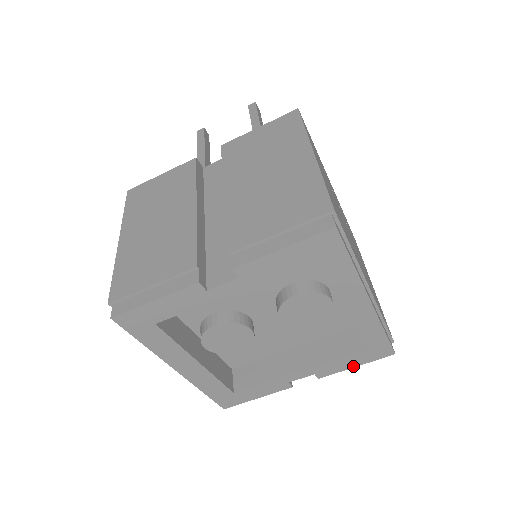
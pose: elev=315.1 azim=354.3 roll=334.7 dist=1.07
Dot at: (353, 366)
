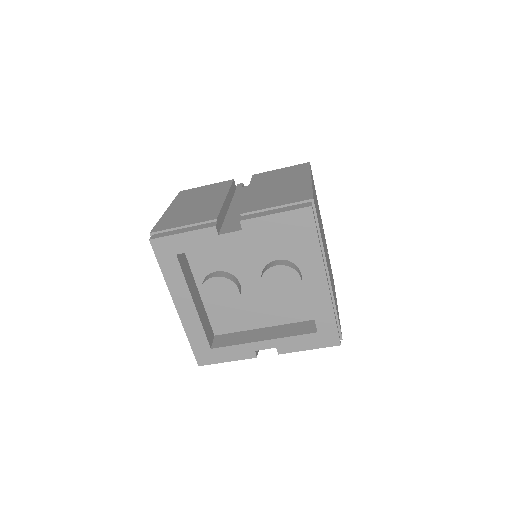
Dot at: (307, 348)
